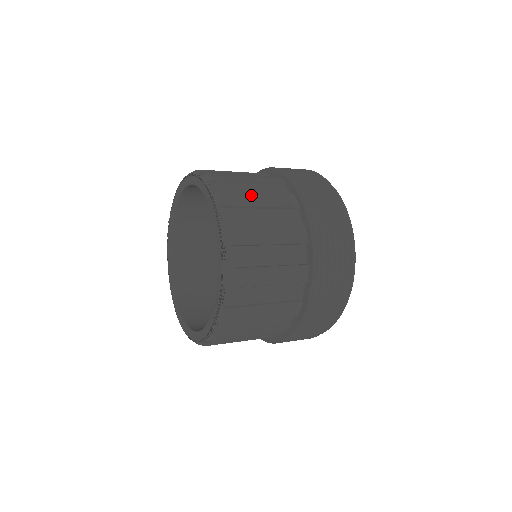
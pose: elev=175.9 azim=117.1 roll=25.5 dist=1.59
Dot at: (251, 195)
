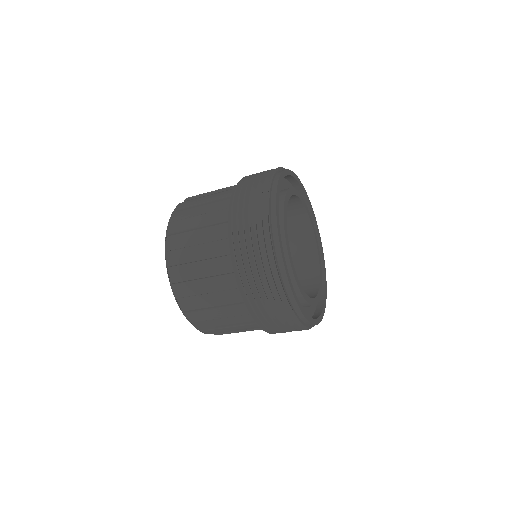
Dot at: (192, 219)
